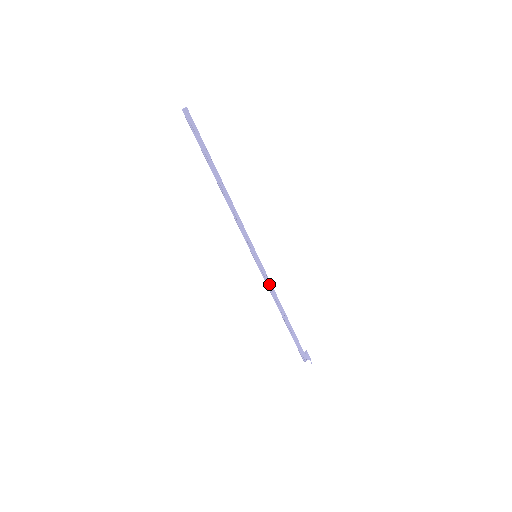
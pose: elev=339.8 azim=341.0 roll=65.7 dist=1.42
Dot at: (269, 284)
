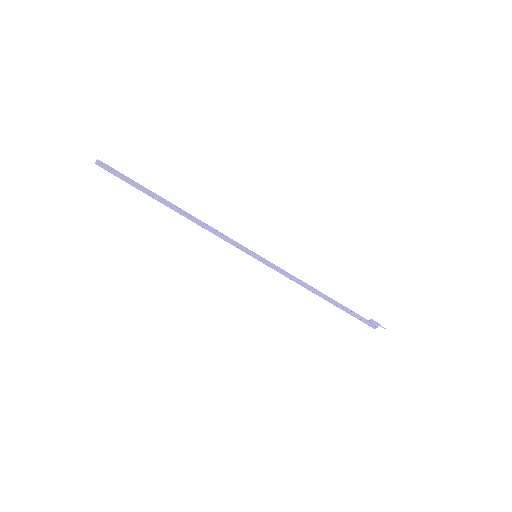
Dot at: (287, 275)
